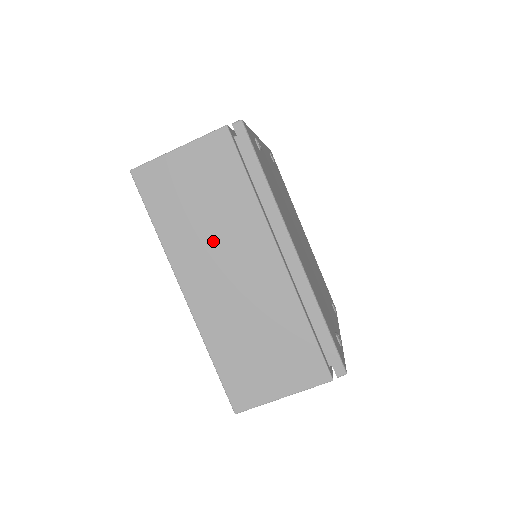
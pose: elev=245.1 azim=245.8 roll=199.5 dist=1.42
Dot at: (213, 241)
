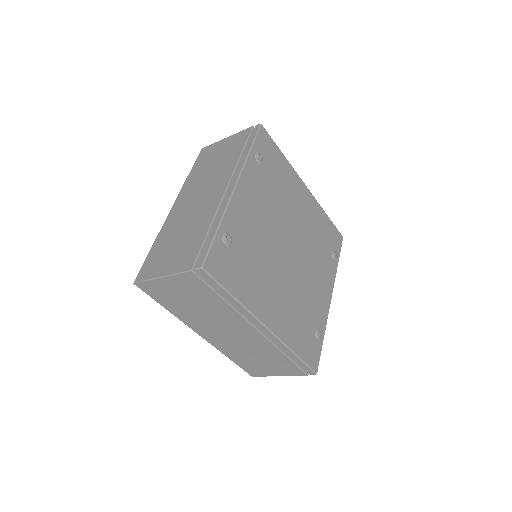
Dot at: (208, 319)
